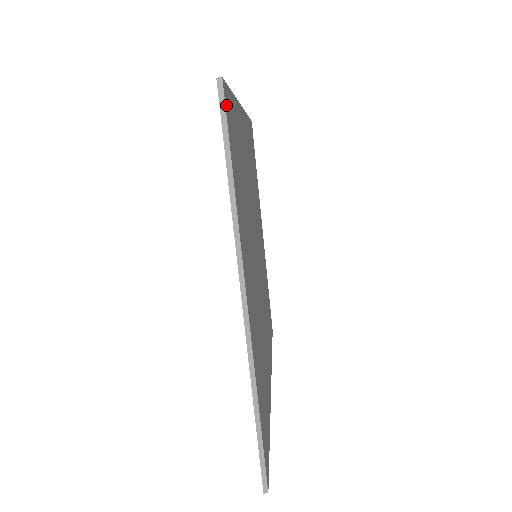
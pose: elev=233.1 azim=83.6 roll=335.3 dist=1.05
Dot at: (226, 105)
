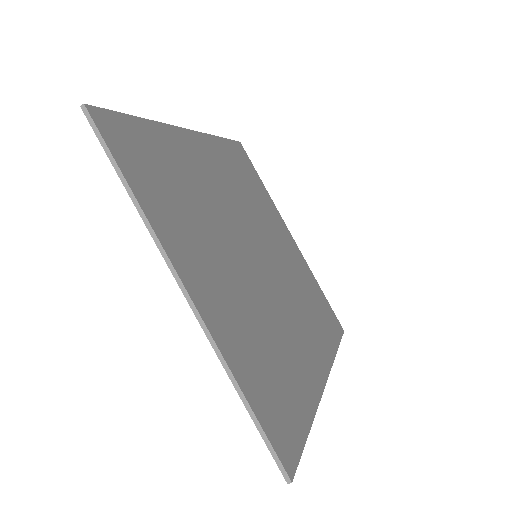
Dot at: (101, 125)
